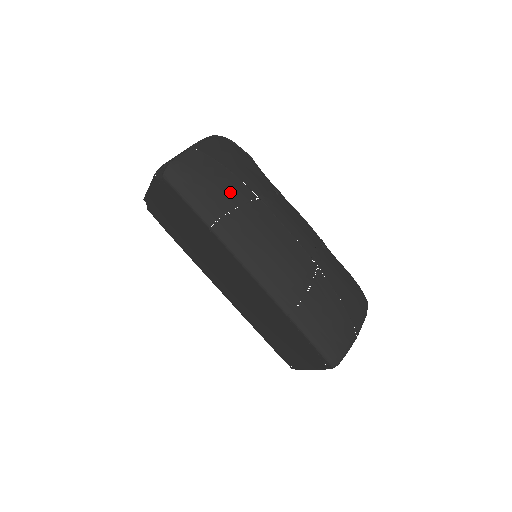
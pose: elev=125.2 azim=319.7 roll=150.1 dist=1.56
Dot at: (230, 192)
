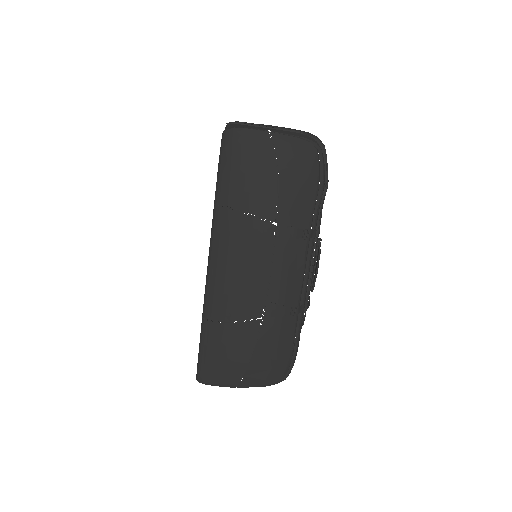
Dot at: (256, 196)
